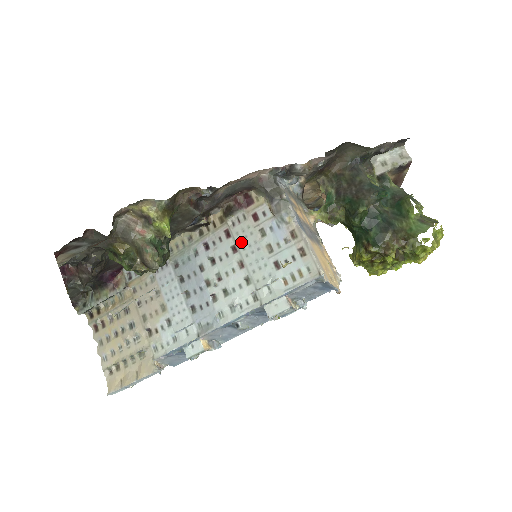
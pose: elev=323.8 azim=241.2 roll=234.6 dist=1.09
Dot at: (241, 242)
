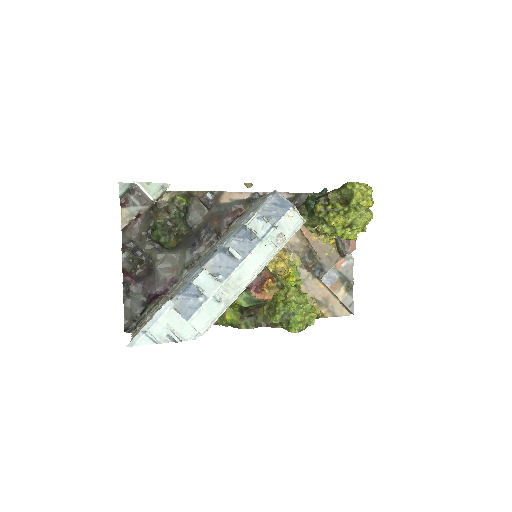
Dot at: (235, 225)
